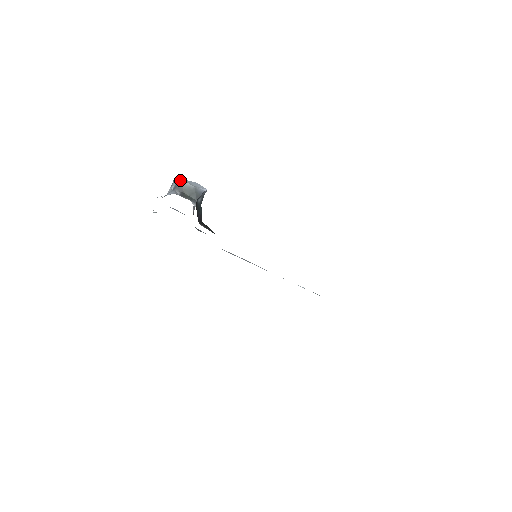
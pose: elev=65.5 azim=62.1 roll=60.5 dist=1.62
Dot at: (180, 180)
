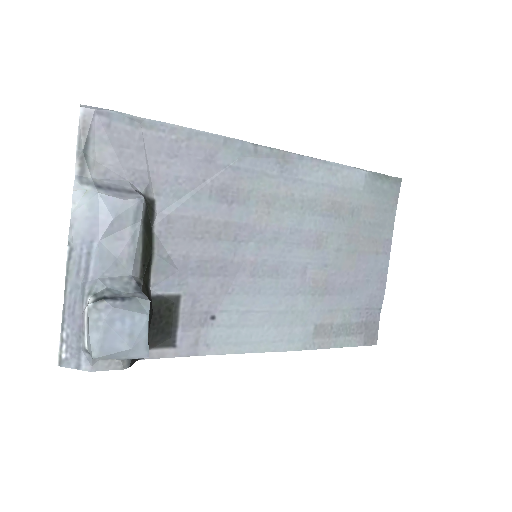
Dot at: occluded
